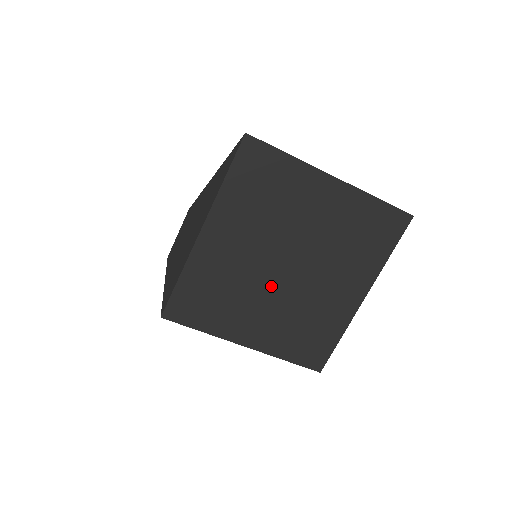
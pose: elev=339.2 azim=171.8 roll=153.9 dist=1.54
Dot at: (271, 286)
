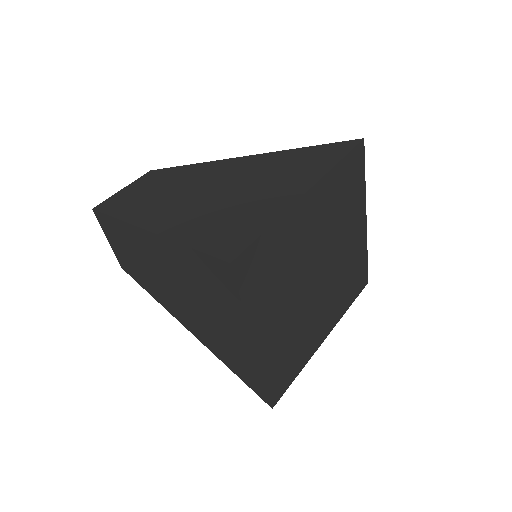
Dot at: (302, 288)
